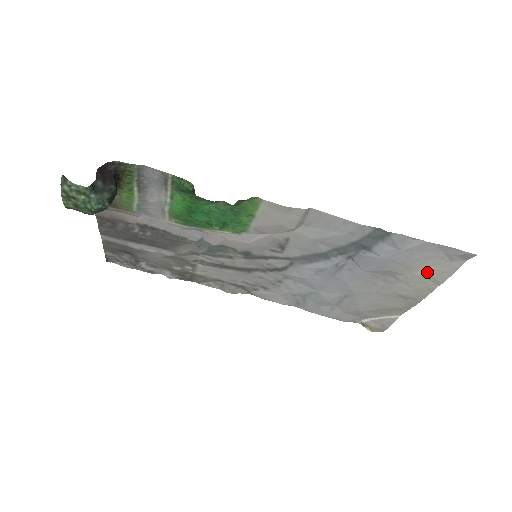
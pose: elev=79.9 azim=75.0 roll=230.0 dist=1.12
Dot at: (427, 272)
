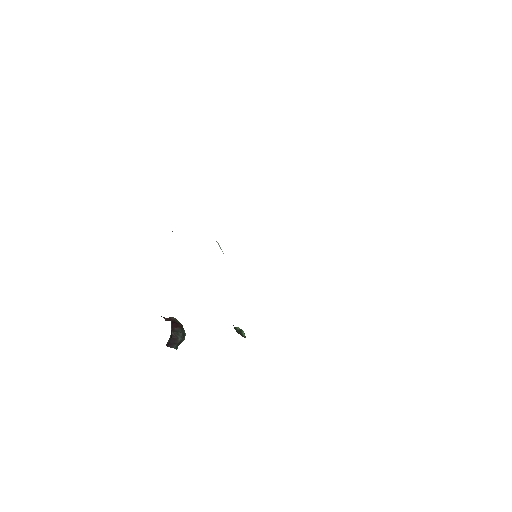
Dot at: occluded
